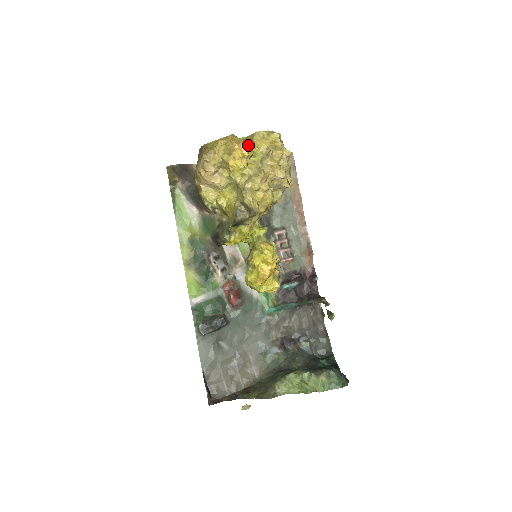
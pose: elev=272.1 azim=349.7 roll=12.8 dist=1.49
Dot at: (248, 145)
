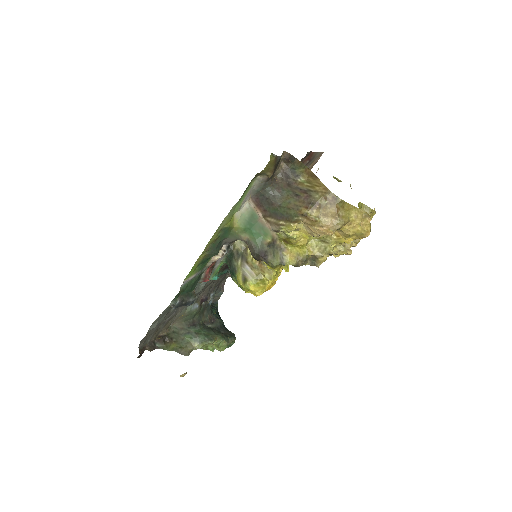
Dot at: occluded
